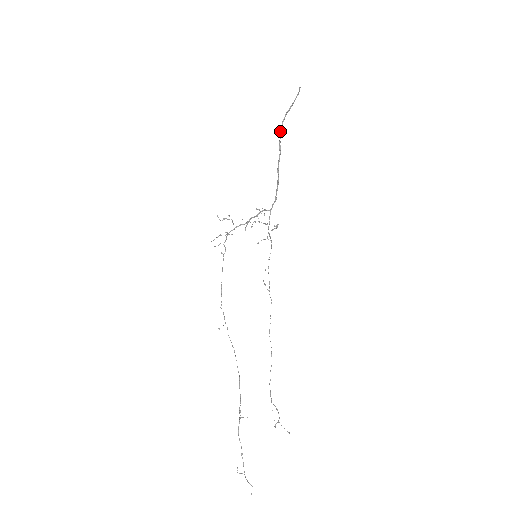
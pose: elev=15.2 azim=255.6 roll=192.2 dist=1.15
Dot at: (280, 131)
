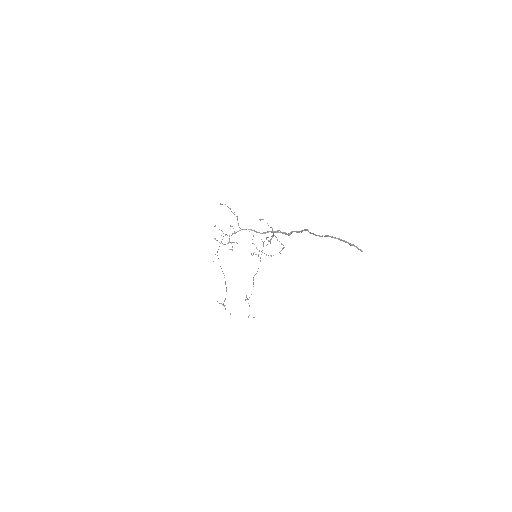
Dot at: (319, 236)
